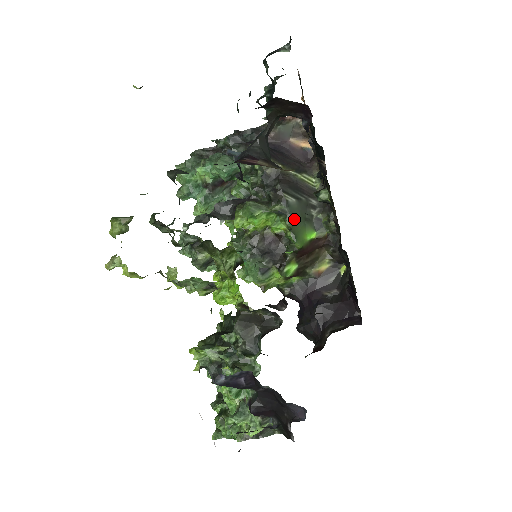
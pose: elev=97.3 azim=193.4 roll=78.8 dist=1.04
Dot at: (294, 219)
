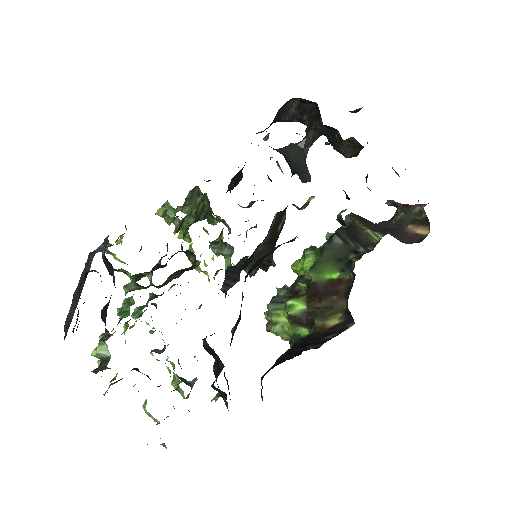
Dot at: (325, 254)
